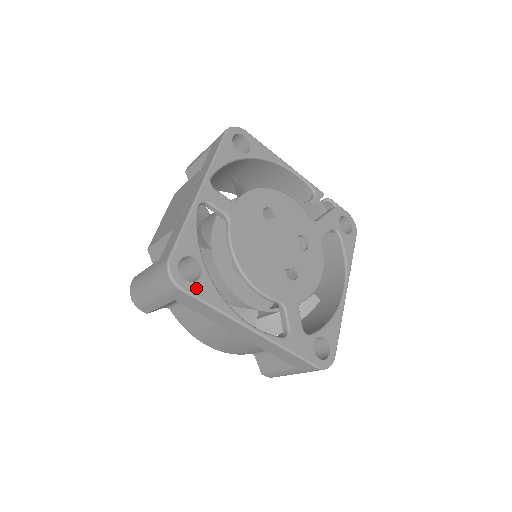
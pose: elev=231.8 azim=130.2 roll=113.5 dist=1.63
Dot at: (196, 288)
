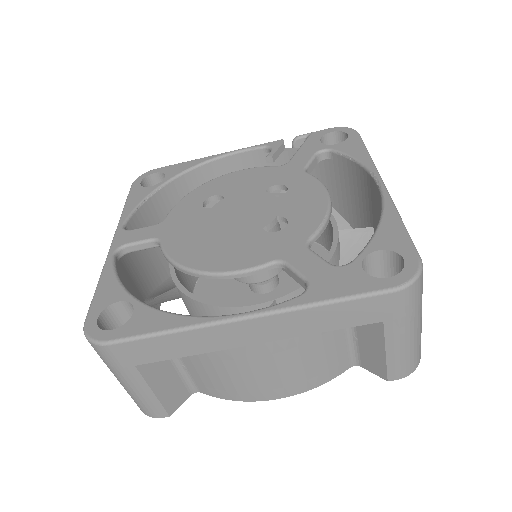
Dot at: (129, 328)
